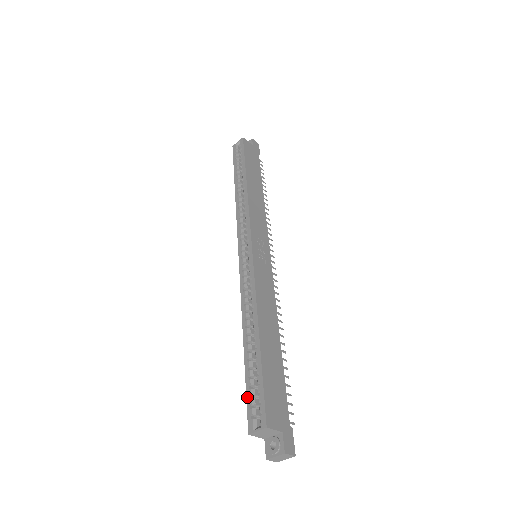
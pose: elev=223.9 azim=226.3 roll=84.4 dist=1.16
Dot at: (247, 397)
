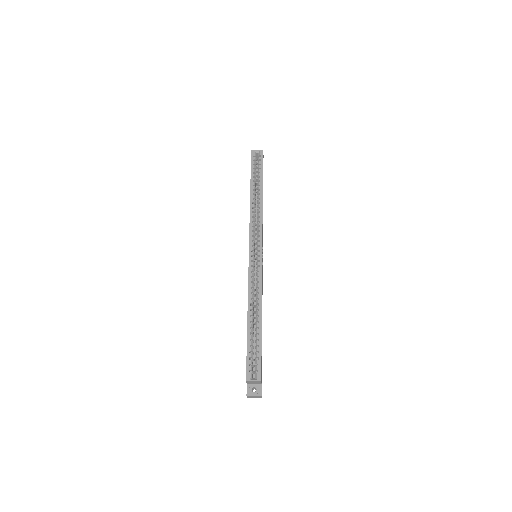
Dot at: (247, 357)
